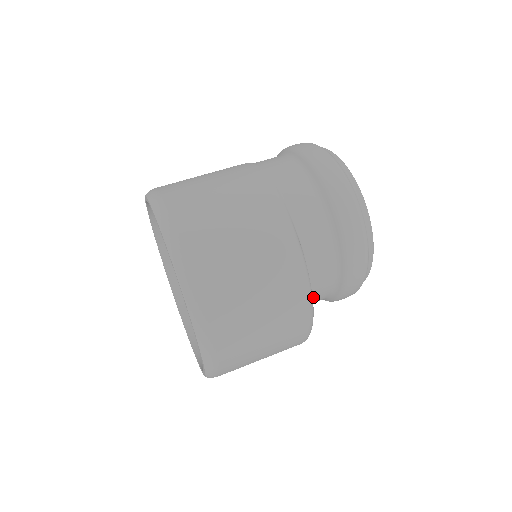
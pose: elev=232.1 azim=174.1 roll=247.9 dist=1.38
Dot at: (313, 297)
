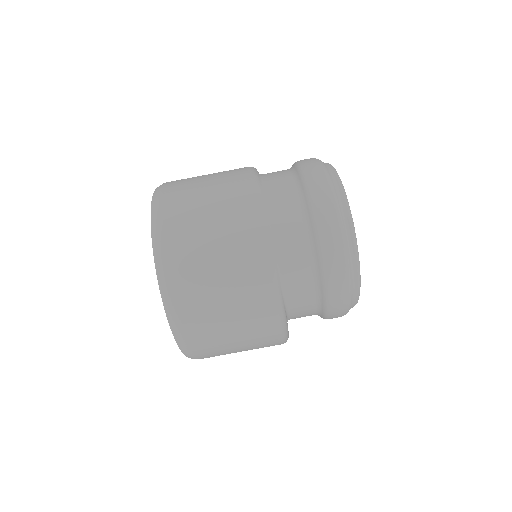
Dot at: occluded
